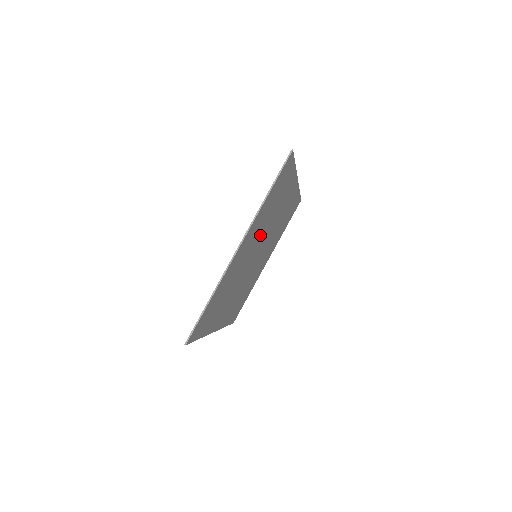
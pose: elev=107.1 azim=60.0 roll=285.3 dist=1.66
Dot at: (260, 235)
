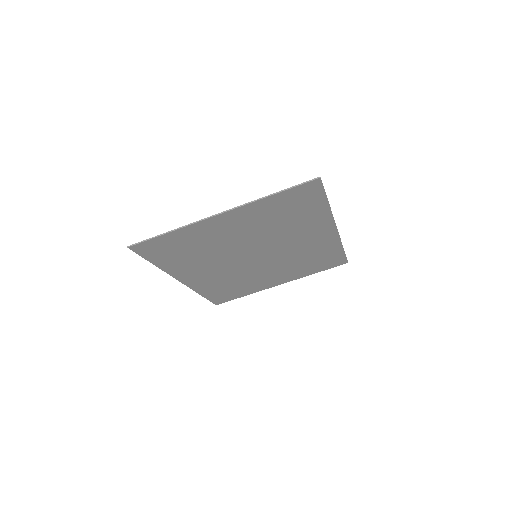
Dot at: (262, 235)
